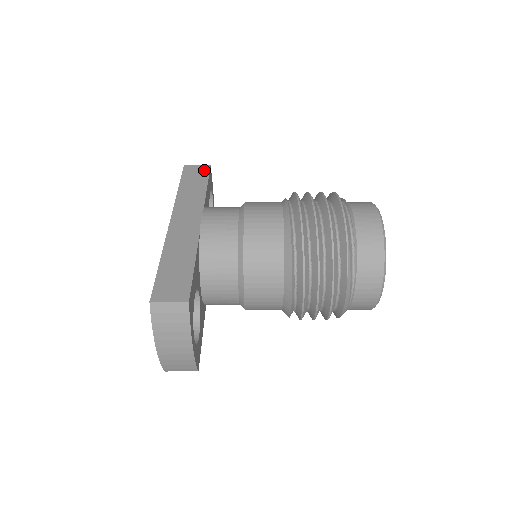
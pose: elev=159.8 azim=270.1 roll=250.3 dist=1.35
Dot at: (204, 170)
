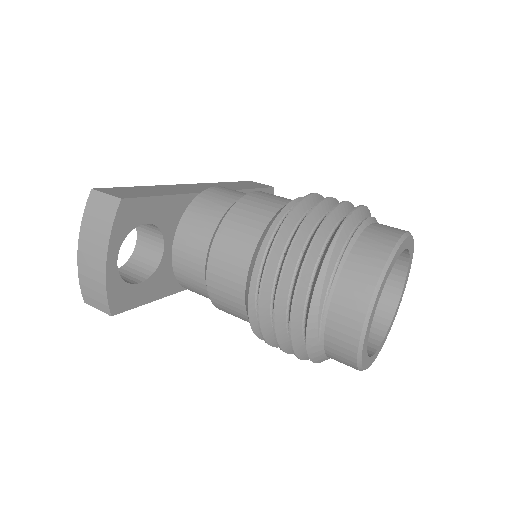
Dot at: (264, 186)
